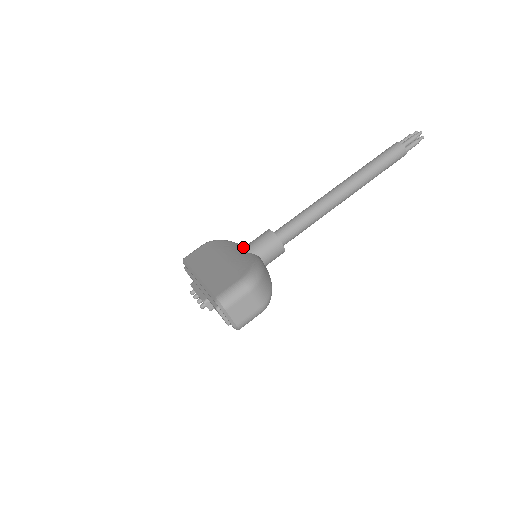
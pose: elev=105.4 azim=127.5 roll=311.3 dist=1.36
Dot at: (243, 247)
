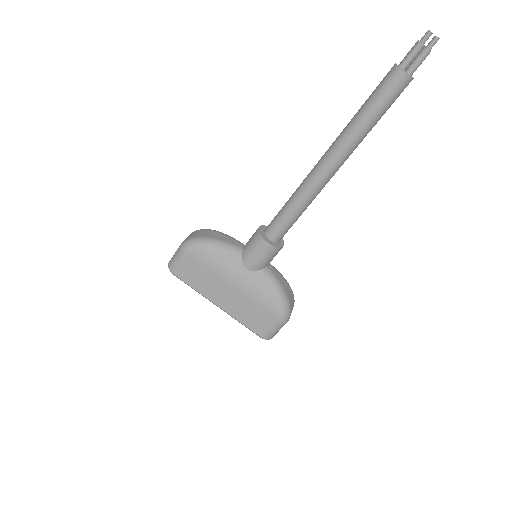
Dot at: (241, 258)
